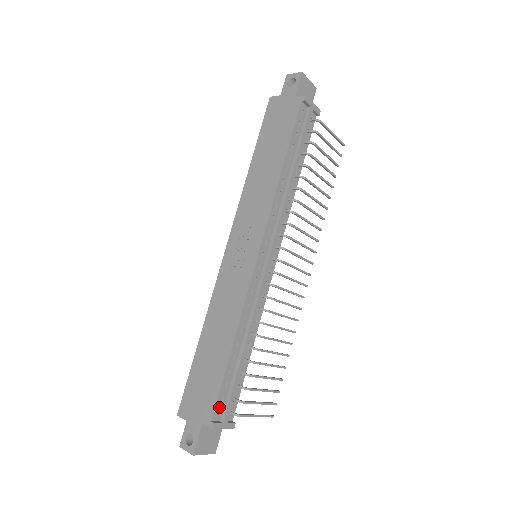
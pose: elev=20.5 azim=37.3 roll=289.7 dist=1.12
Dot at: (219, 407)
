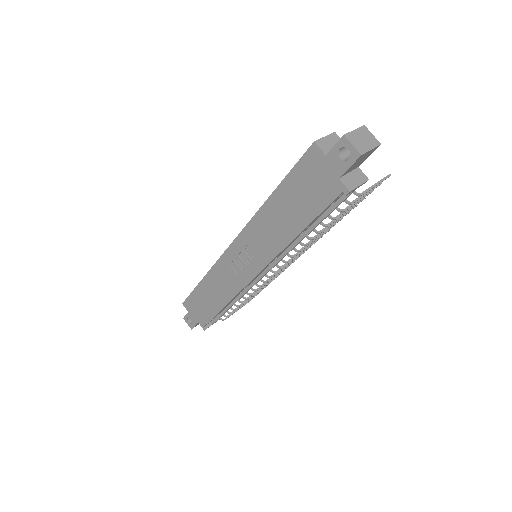
Dot at: (210, 321)
